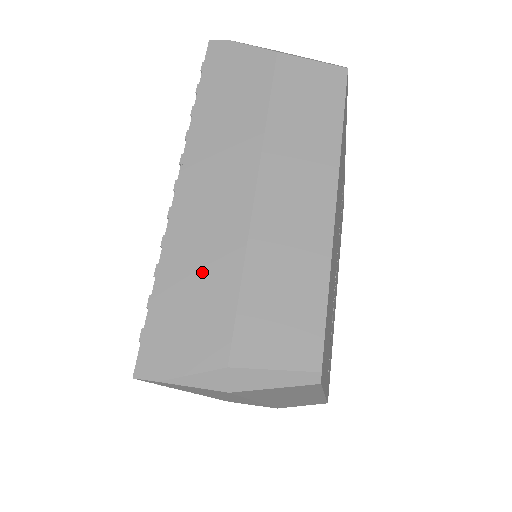
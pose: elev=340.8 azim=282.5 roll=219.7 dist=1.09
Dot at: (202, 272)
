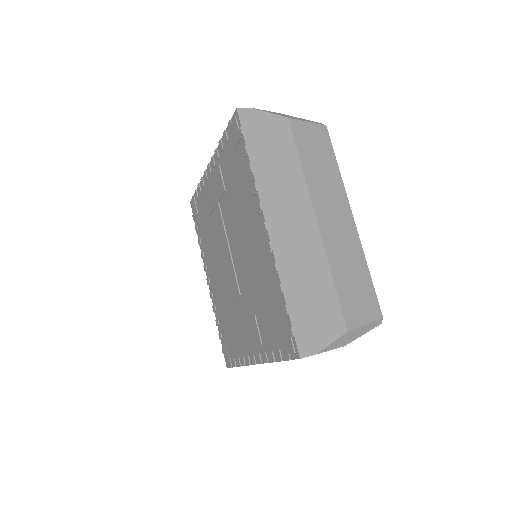
Dot at: (310, 281)
